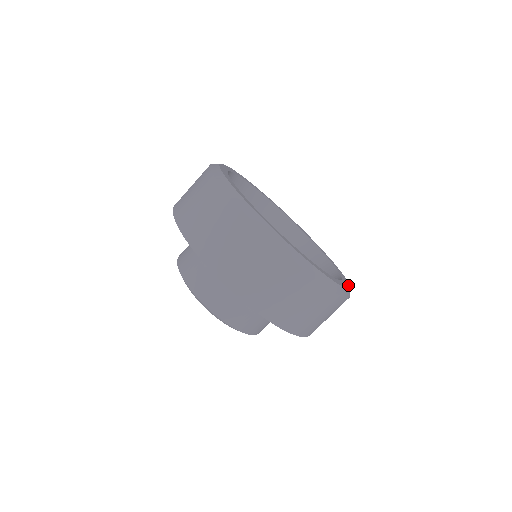
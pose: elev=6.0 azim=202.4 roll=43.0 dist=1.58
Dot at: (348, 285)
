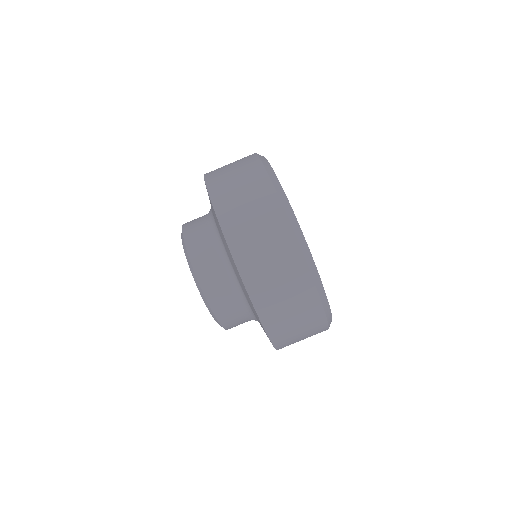
Dot at: (331, 313)
